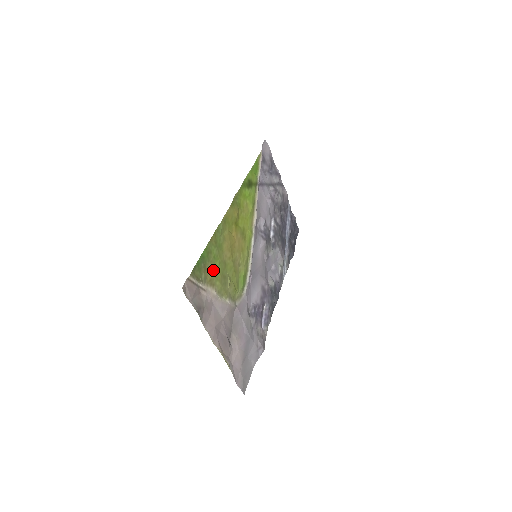
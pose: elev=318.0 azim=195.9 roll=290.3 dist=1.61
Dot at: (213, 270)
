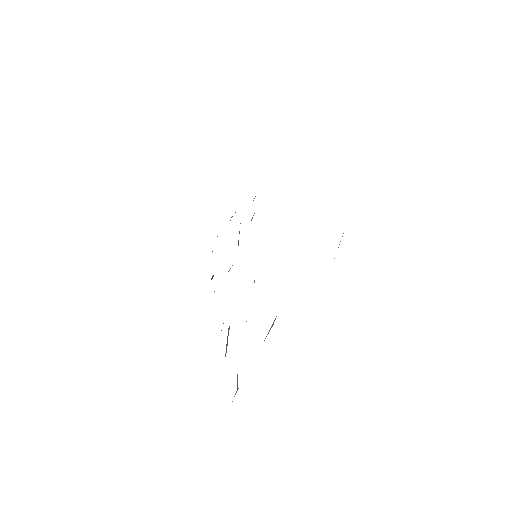
Dot at: occluded
